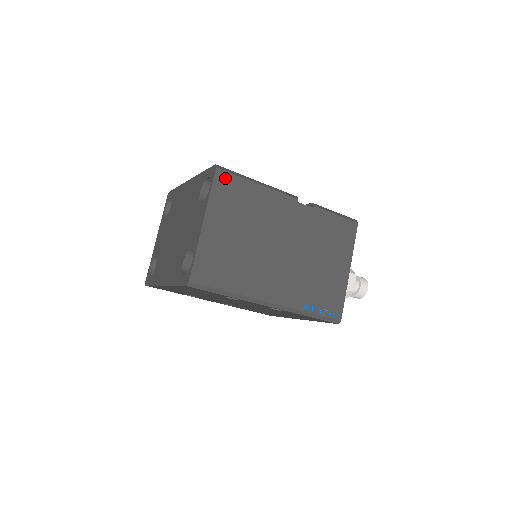
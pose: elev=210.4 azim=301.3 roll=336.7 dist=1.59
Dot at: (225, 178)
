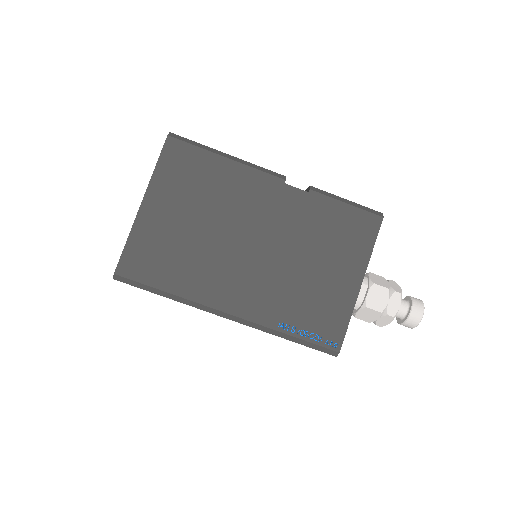
Dot at: (179, 149)
